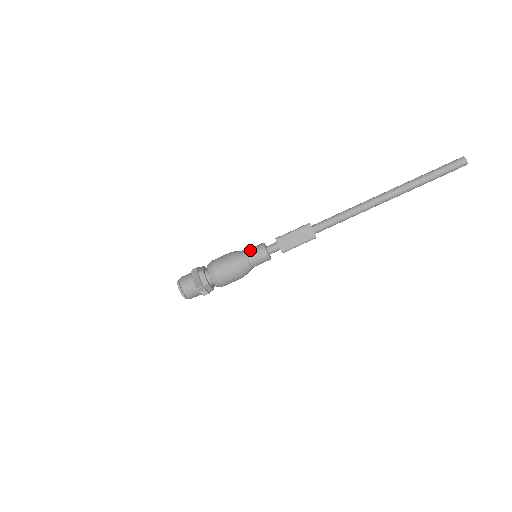
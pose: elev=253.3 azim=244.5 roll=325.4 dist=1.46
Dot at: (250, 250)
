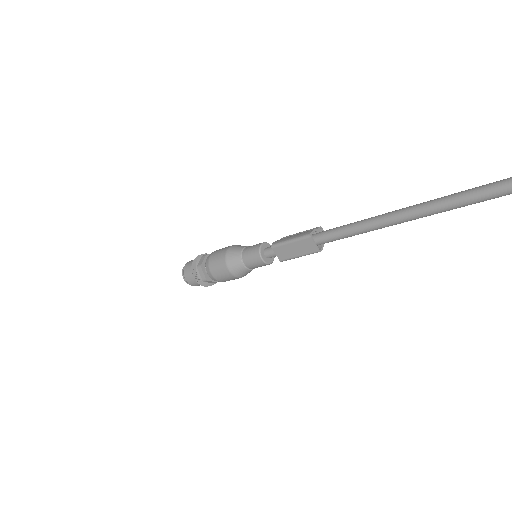
Dot at: (246, 252)
